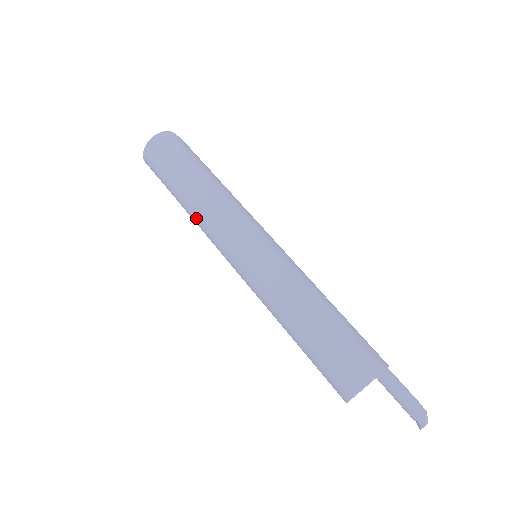
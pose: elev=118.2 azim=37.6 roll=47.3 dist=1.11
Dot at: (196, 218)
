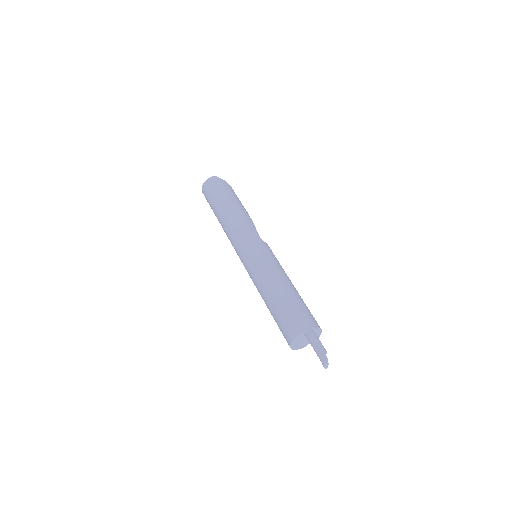
Dot at: occluded
